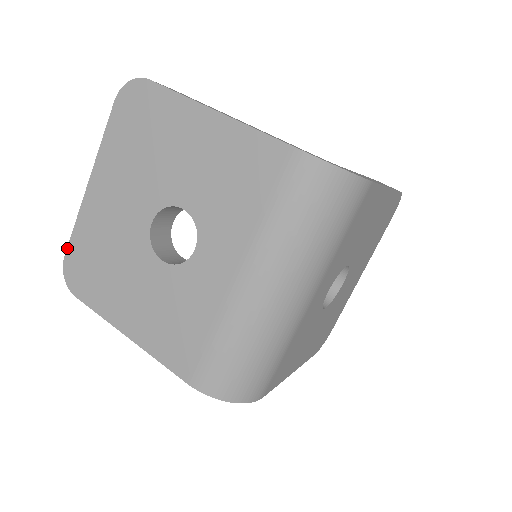
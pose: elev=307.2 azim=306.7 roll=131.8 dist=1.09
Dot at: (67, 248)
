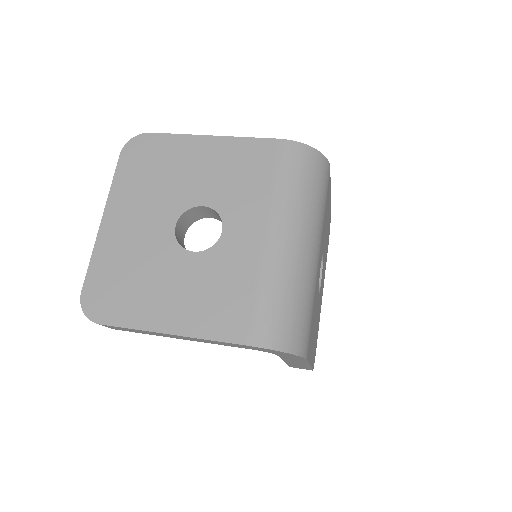
Dot at: (84, 283)
